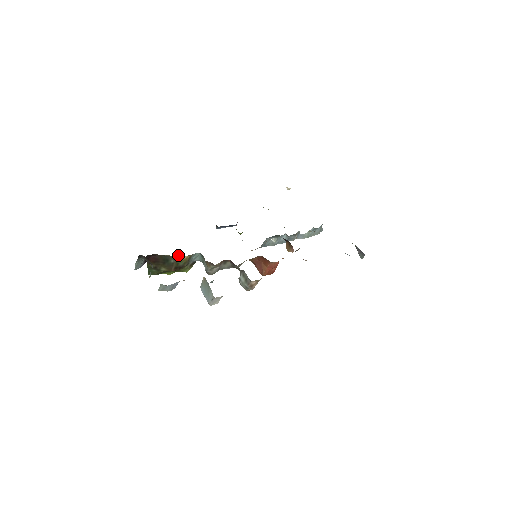
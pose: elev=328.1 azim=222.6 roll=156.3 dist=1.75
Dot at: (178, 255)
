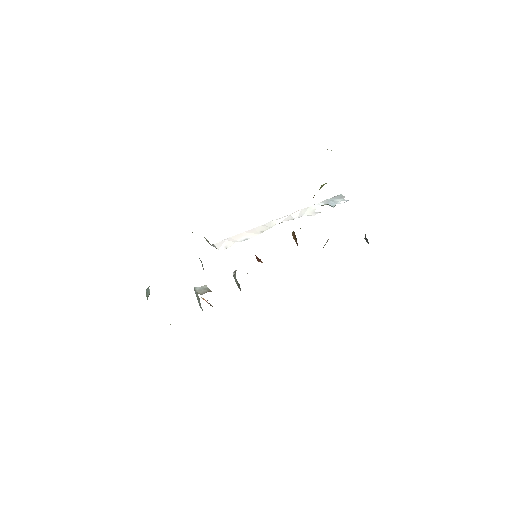
Dot at: occluded
